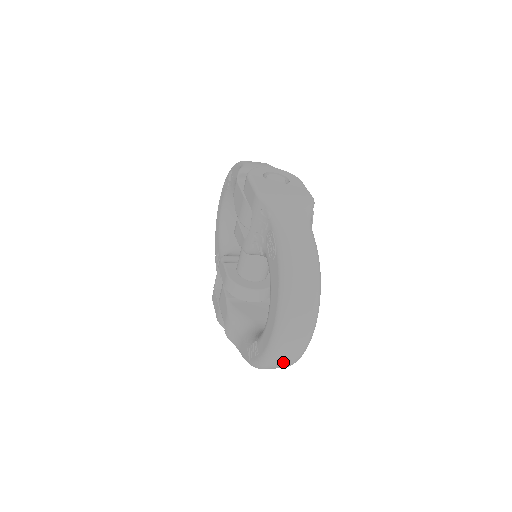
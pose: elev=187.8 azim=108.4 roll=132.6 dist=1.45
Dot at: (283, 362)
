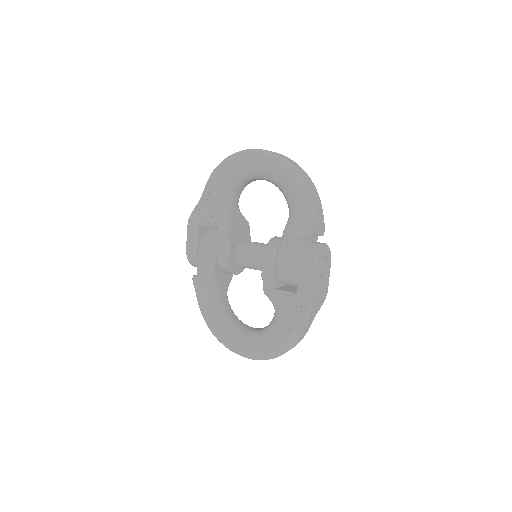
Dot at: occluded
